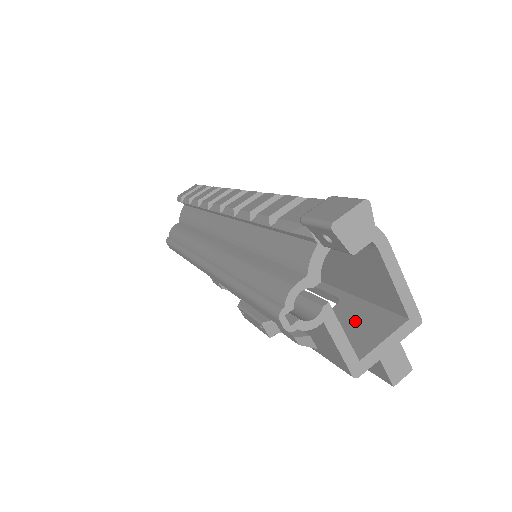
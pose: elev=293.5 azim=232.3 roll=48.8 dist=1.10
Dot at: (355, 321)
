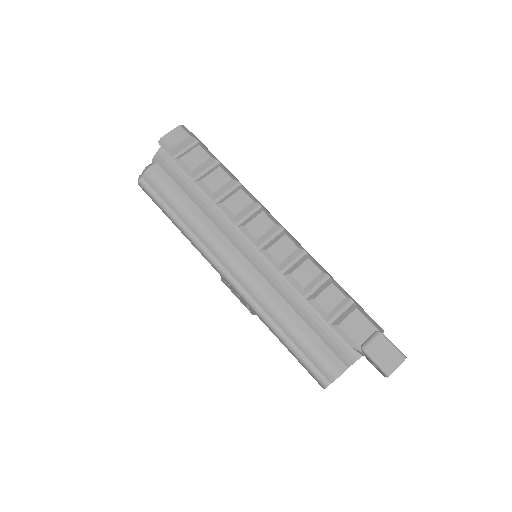
Dot at: occluded
